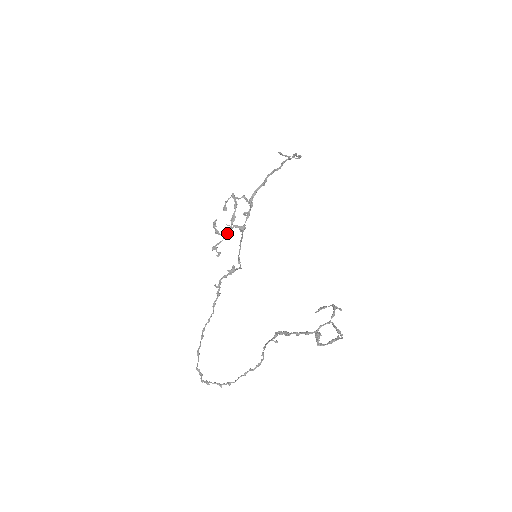
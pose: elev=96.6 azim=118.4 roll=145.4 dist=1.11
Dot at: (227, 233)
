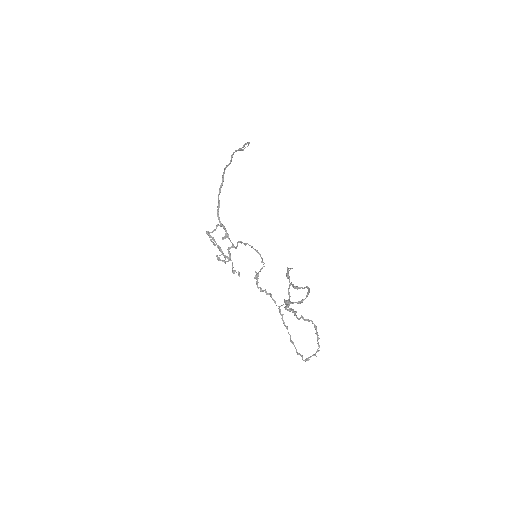
Dot at: (230, 257)
